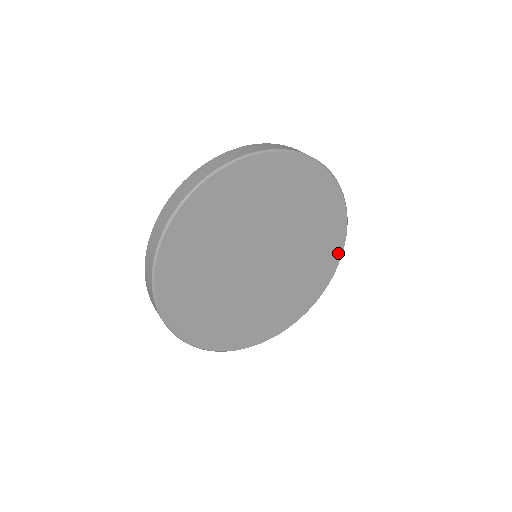
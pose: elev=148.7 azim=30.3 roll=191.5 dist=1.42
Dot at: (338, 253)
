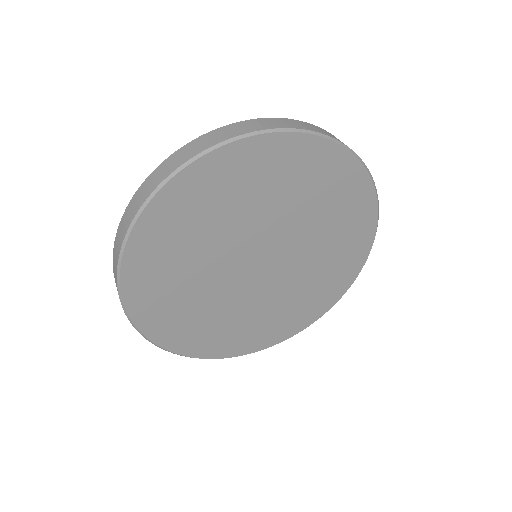
Dot at: (342, 289)
